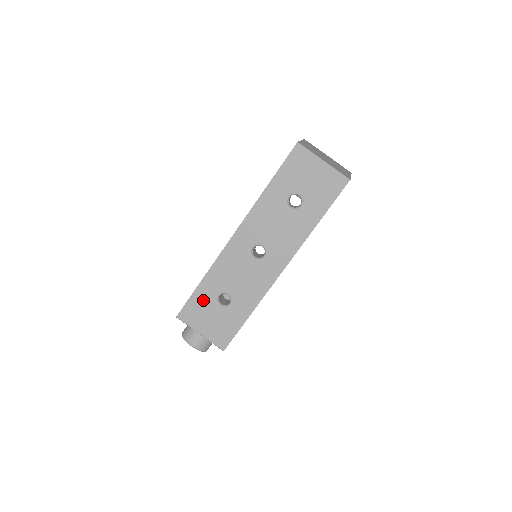
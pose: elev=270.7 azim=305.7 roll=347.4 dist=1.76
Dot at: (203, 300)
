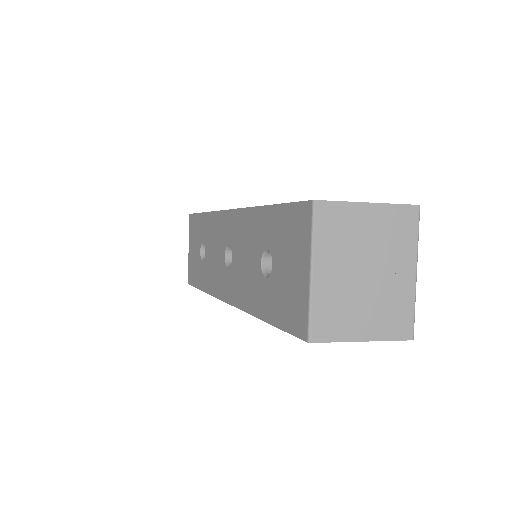
Dot at: (199, 229)
